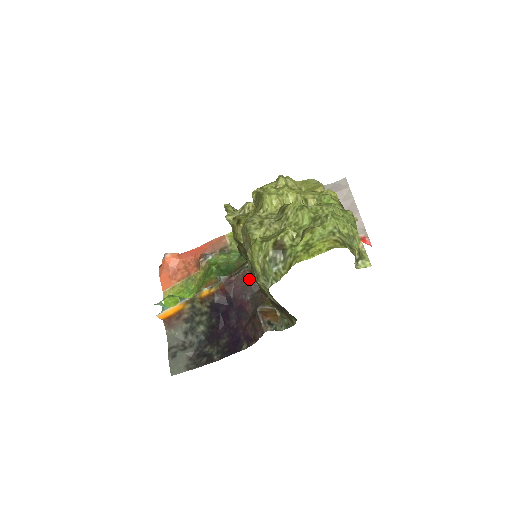
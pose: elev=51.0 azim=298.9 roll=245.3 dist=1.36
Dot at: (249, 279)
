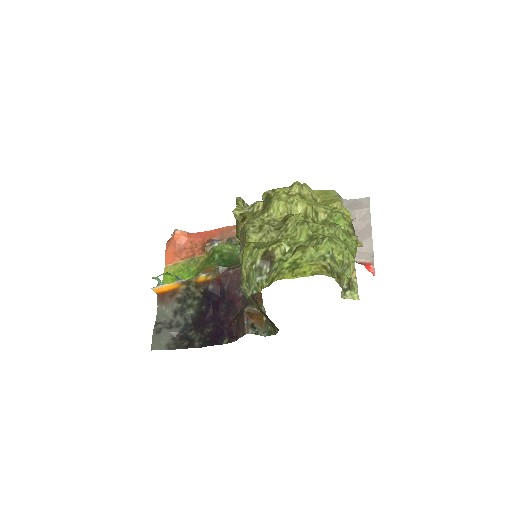
Dot at: occluded
